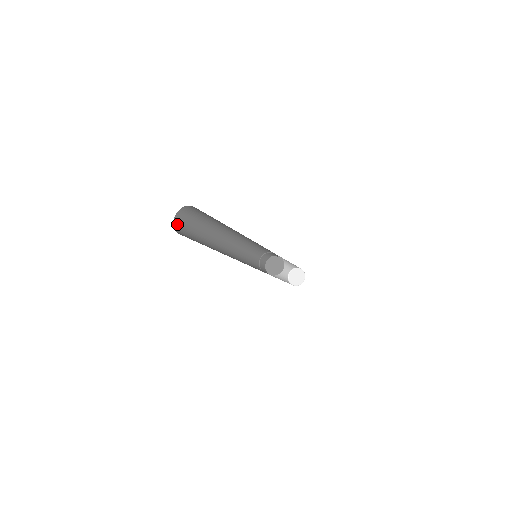
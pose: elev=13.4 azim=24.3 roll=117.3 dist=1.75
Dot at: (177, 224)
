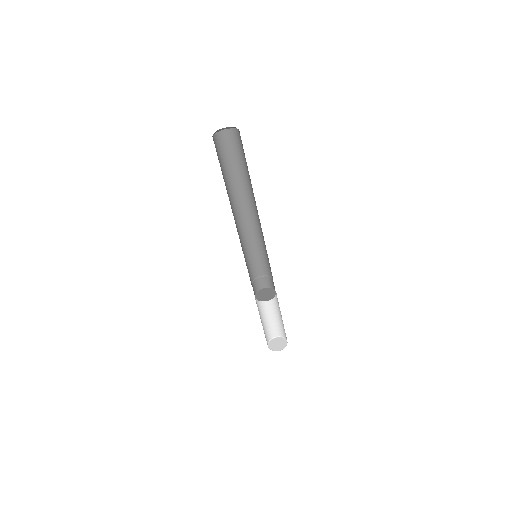
Dot at: (214, 141)
